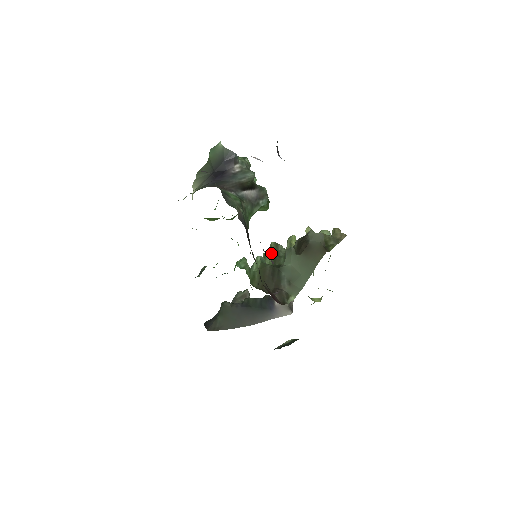
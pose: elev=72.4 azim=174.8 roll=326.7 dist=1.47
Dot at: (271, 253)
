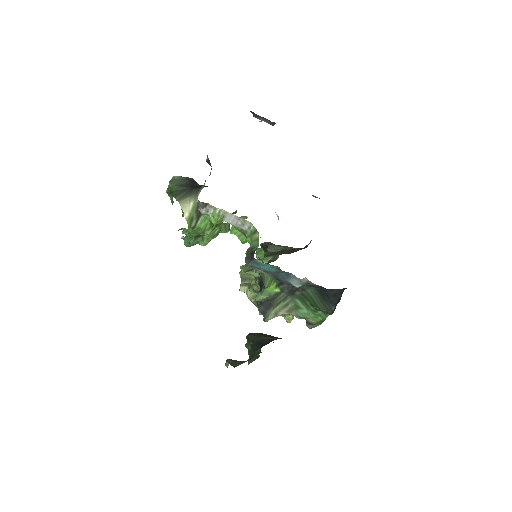
Dot at: occluded
